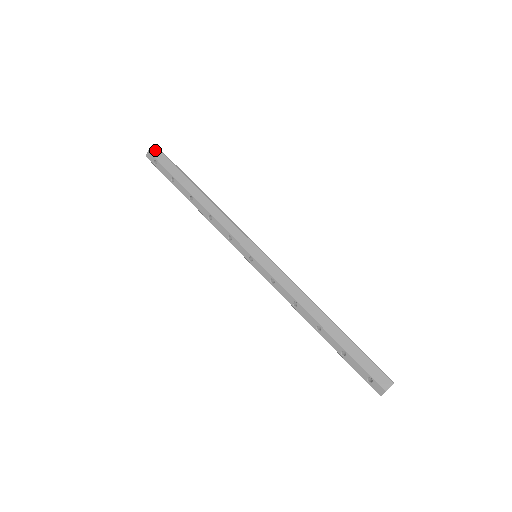
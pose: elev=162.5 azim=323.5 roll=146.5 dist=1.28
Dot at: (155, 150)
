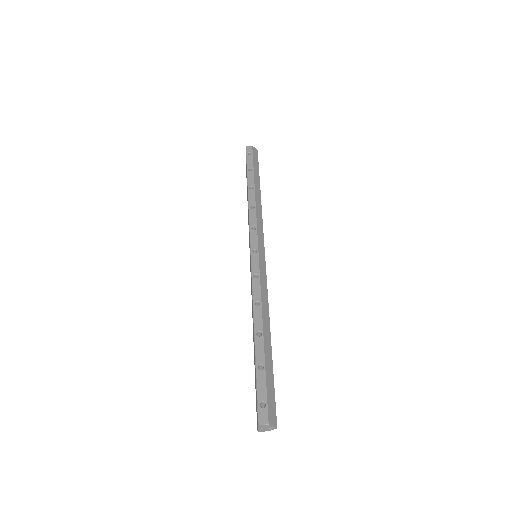
Dot at: (256, 151)
